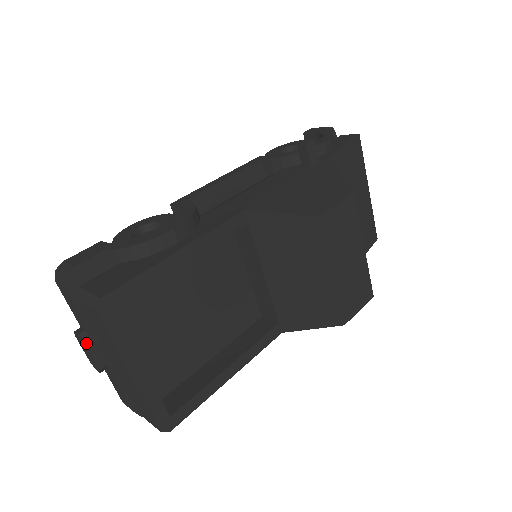
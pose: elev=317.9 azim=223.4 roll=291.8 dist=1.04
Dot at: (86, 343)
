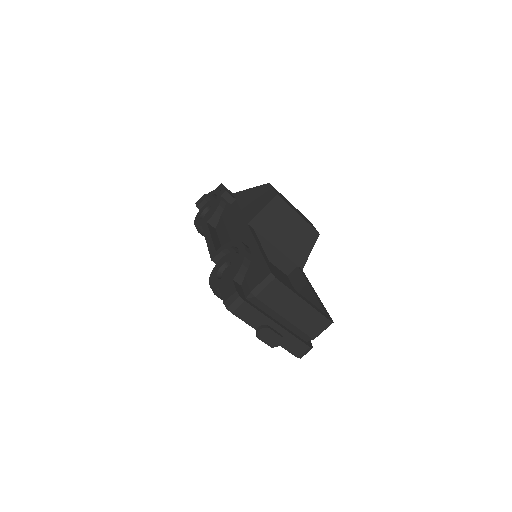
Dot at: (268, 328)
